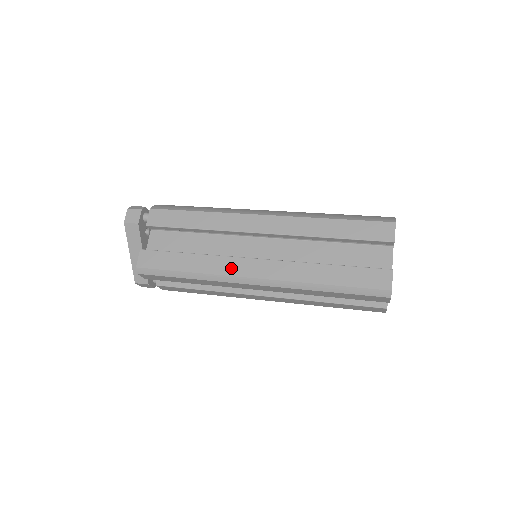
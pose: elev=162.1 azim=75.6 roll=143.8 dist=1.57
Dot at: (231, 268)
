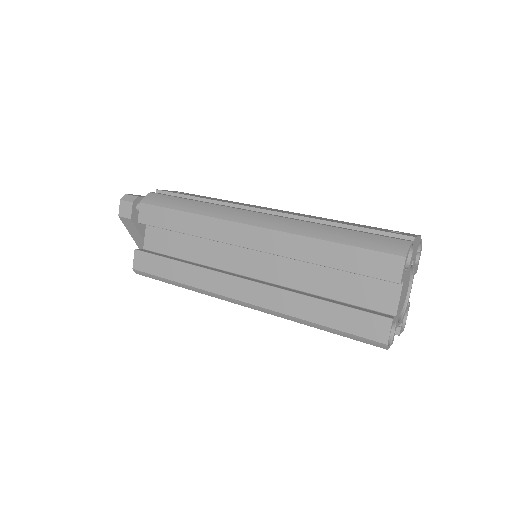
Dot at: (218, 285)
